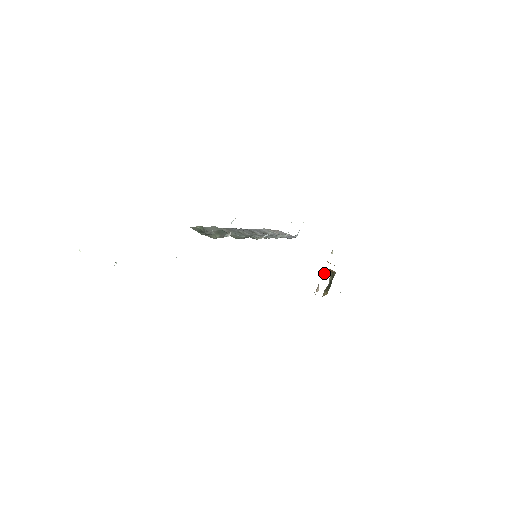
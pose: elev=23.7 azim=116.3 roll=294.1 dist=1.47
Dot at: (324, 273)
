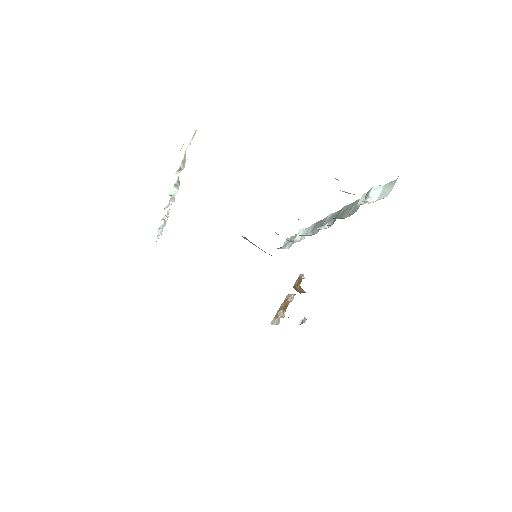
Dot at: (291, 298)
